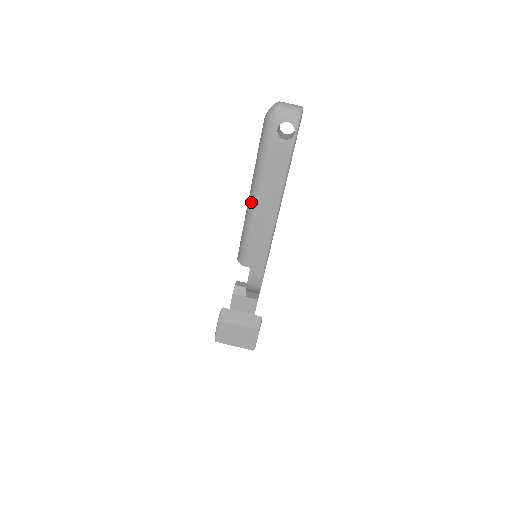
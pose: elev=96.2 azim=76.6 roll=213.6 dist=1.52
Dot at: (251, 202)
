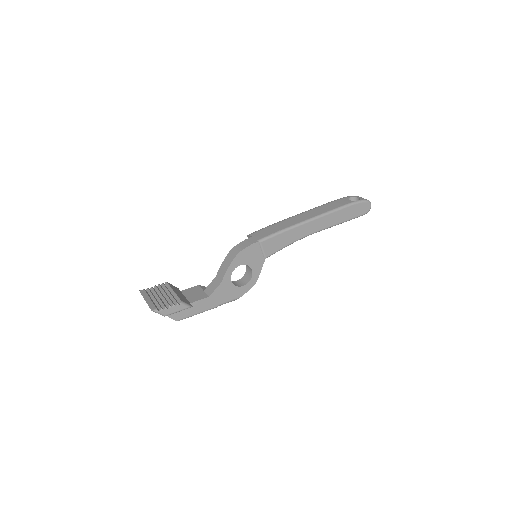
Dot at: occluded
